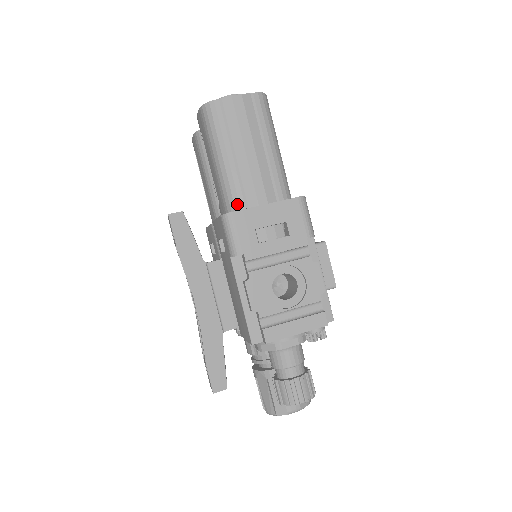
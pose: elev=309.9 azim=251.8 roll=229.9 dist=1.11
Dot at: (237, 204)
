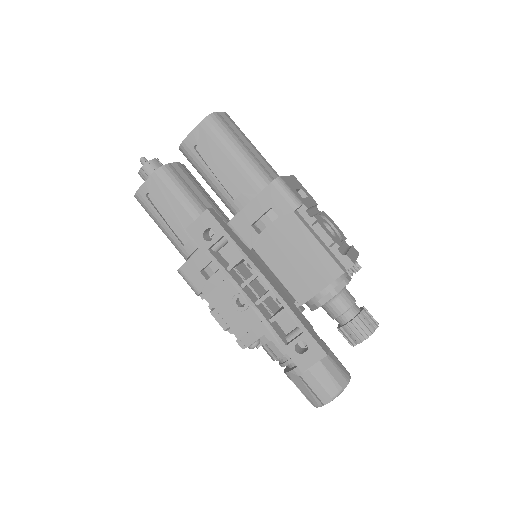
Dot at: (270, 179)
